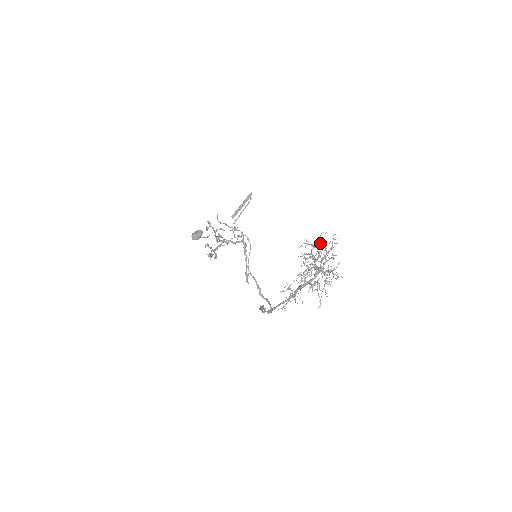
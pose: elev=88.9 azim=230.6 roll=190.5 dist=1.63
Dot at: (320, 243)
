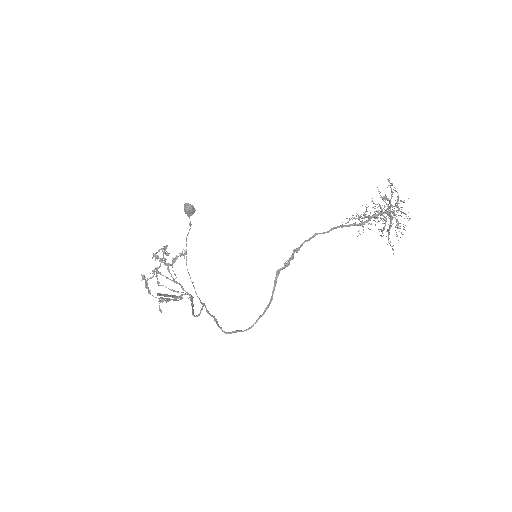
Dot at: (382, 210)
